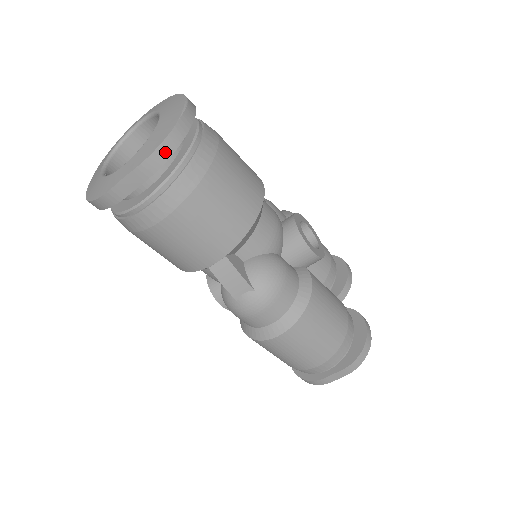
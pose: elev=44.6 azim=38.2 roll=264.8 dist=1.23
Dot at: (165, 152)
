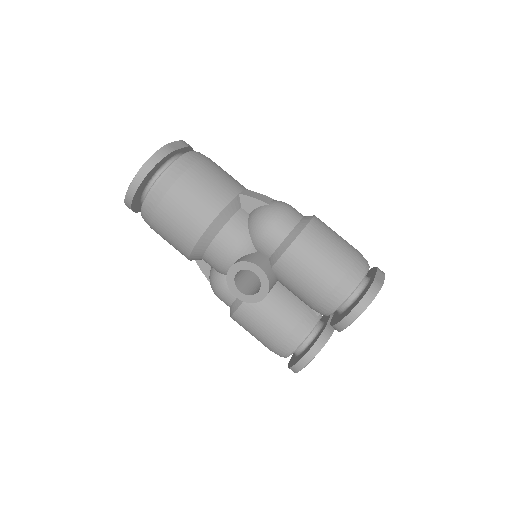
Dot at: occluded
